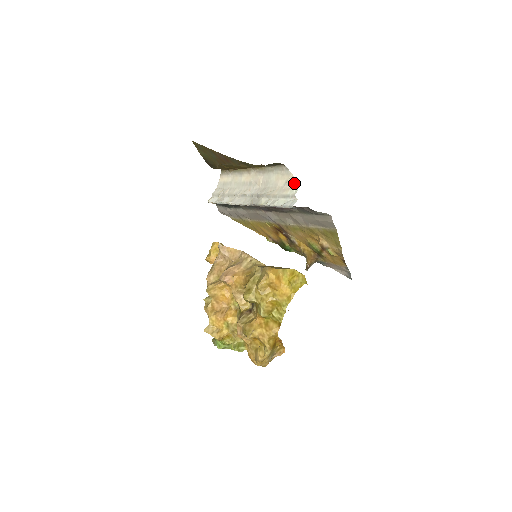
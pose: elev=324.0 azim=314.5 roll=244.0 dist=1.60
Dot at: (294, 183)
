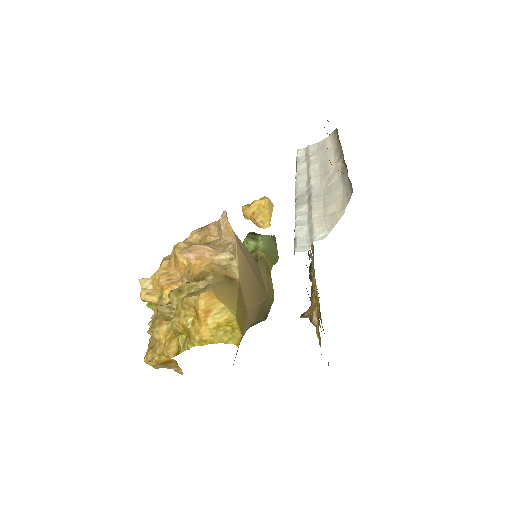
Dot at: (333, 225)
